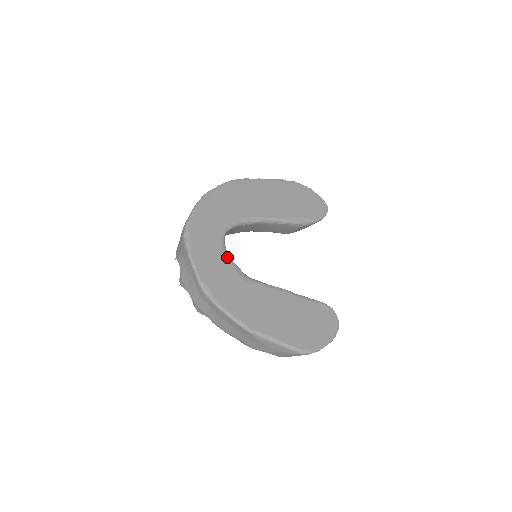
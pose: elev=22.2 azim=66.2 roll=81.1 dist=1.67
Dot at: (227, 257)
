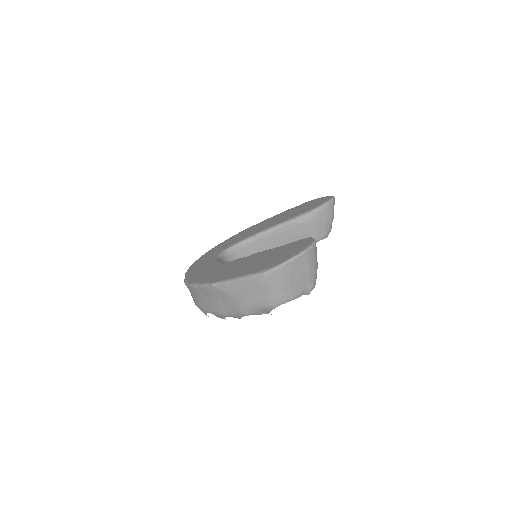
Dot at: (215, 261)
